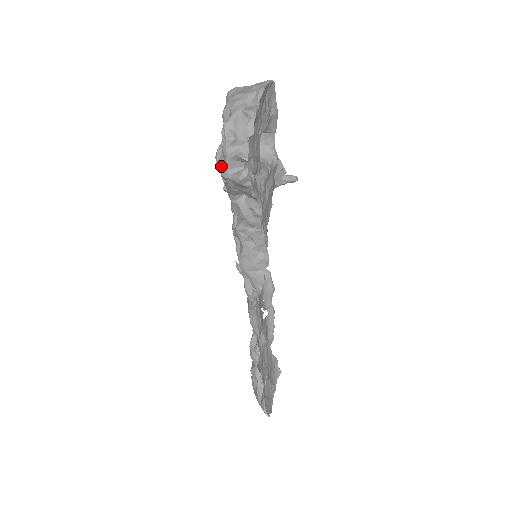
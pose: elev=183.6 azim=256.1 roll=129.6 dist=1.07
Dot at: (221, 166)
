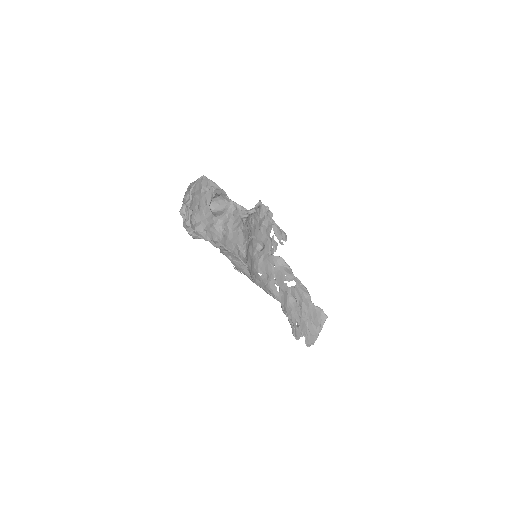
Dot at: occluded
